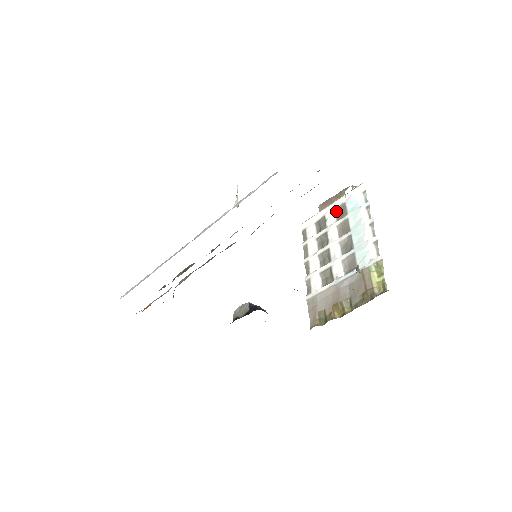
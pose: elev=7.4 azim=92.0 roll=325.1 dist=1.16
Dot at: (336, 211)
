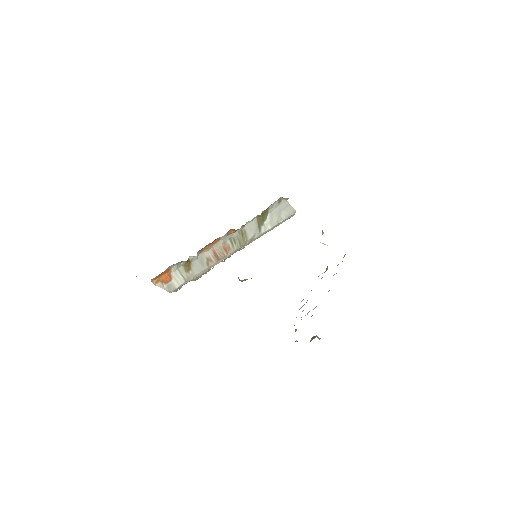
Dot at: occluded
